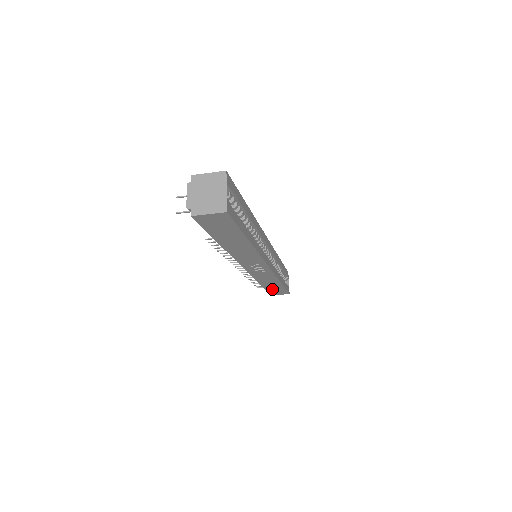
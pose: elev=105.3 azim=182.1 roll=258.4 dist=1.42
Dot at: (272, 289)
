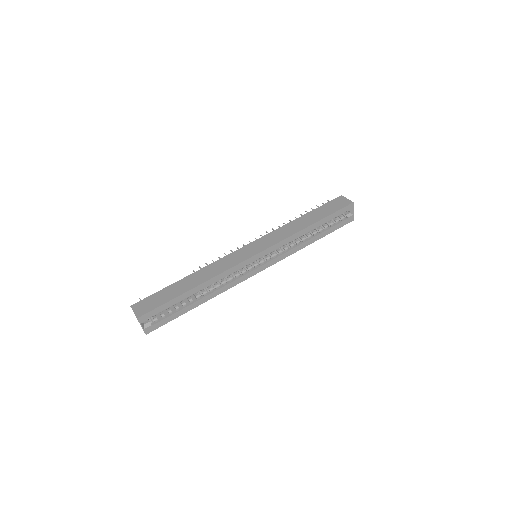
Dot at: occluded
